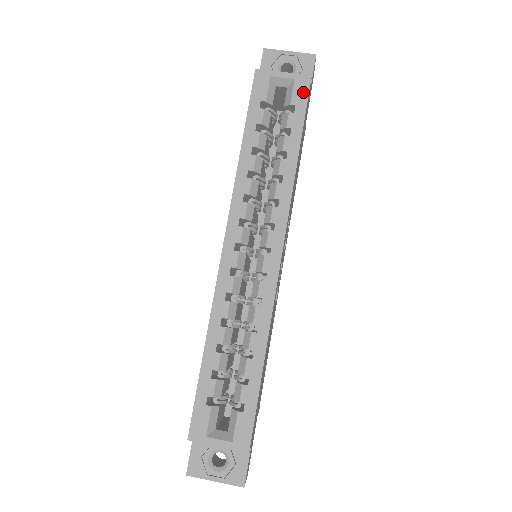
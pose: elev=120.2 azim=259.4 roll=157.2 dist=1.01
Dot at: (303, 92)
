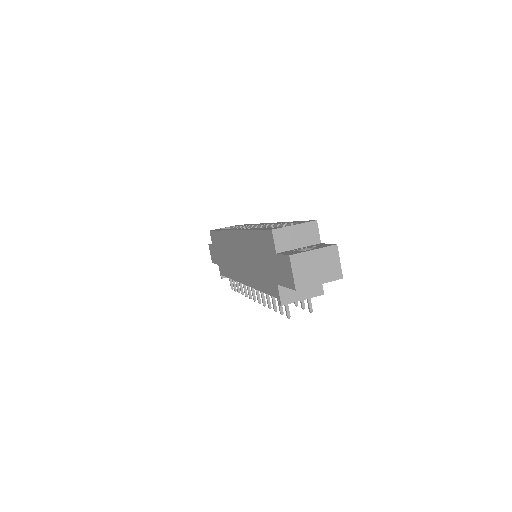
Dot at: occluded
